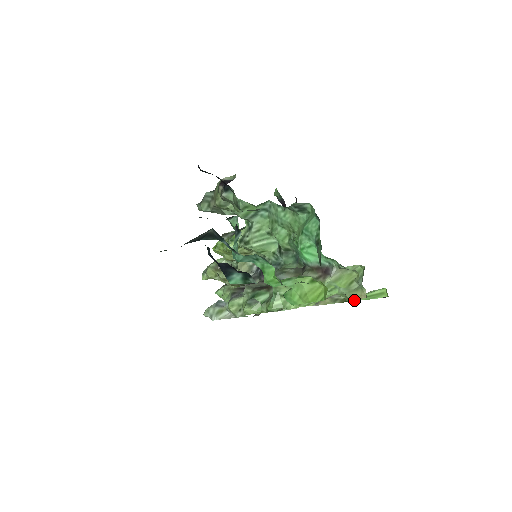
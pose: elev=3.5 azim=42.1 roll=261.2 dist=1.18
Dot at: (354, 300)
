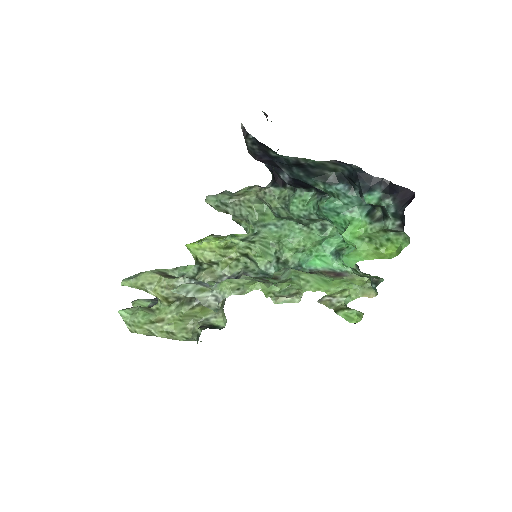
Dot at: (339, 314)
